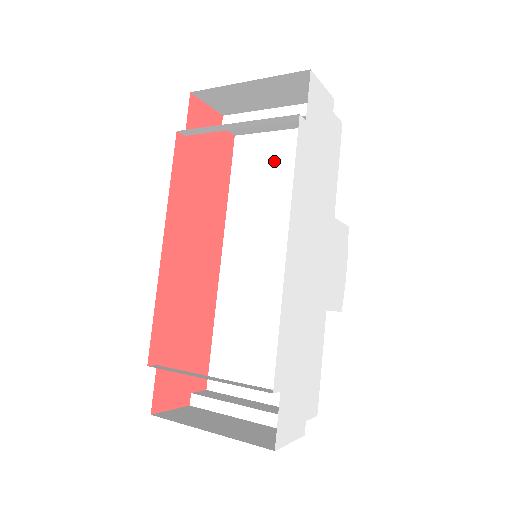
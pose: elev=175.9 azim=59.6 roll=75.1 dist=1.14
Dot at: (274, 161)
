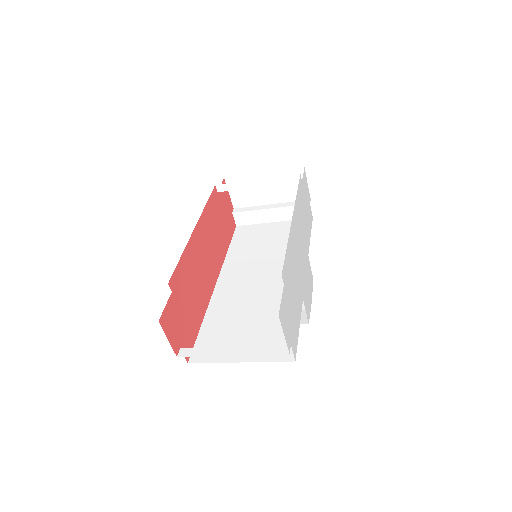
Dot at: (265, 235)
